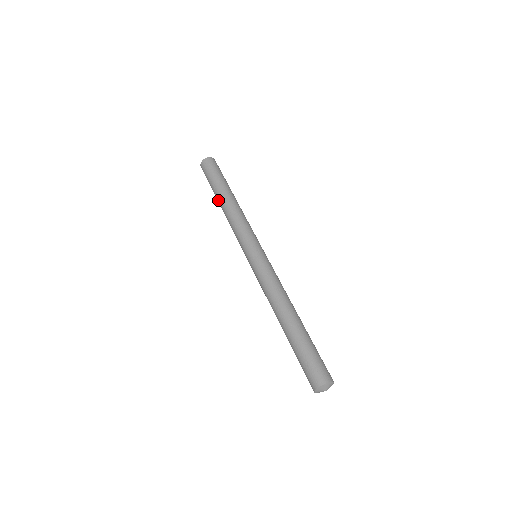
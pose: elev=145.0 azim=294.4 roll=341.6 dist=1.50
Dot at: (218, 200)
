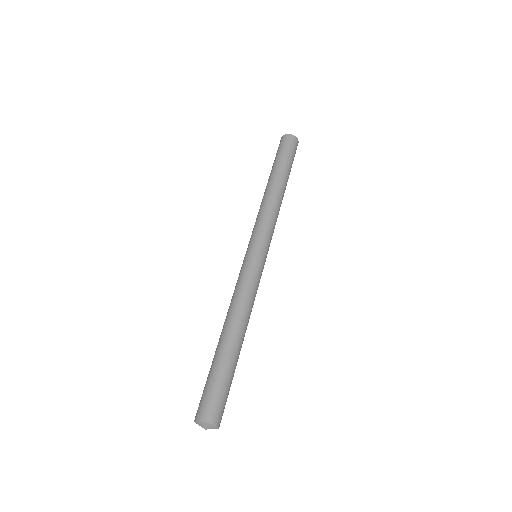
Dot at: occluded
